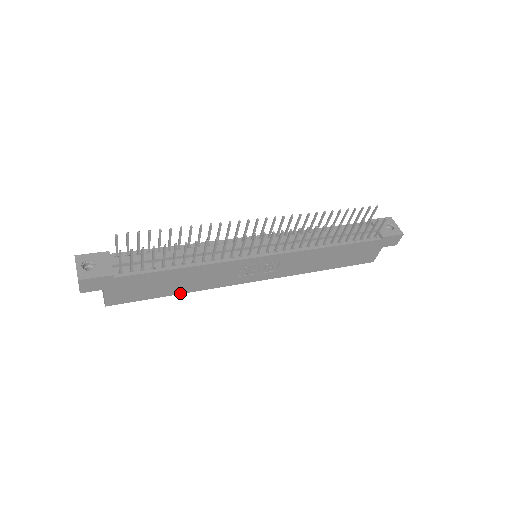
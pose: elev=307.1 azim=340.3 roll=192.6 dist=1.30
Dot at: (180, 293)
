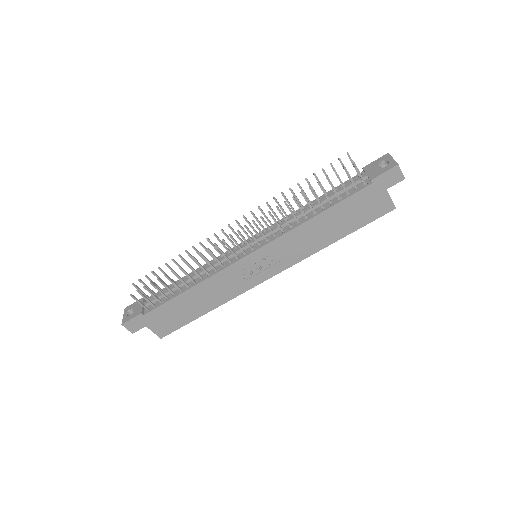
Dot at: (209, 311)
